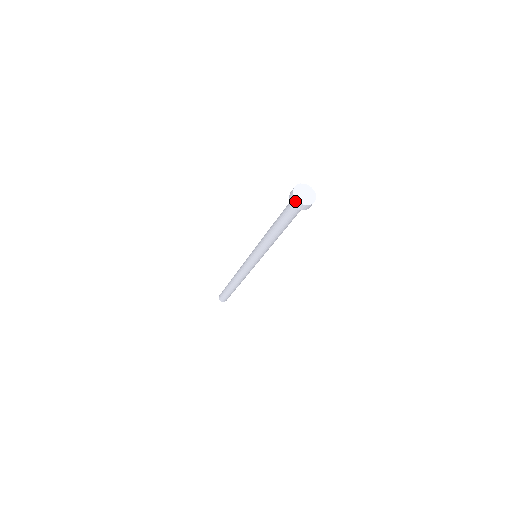
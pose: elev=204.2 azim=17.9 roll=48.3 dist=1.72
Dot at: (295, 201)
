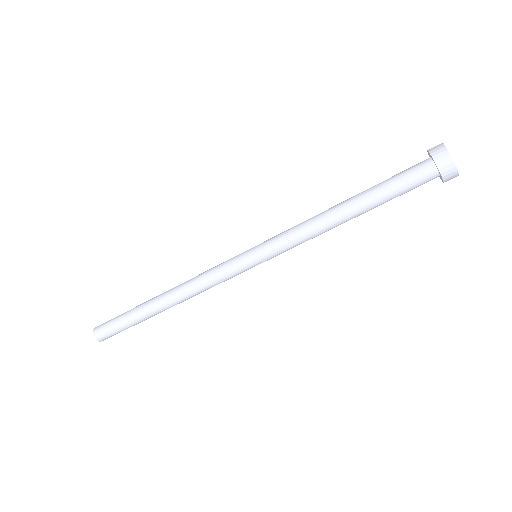
Dot at: (439, 145)
